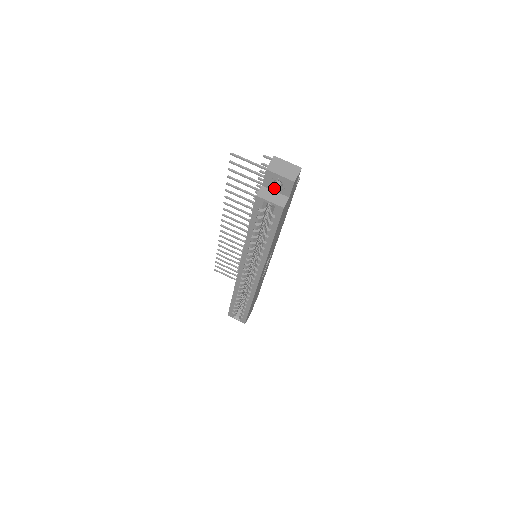
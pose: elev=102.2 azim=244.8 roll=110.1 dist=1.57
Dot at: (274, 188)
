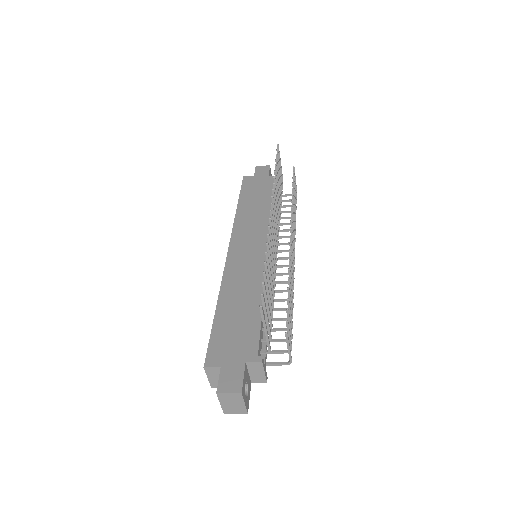
Dot at: occluded
